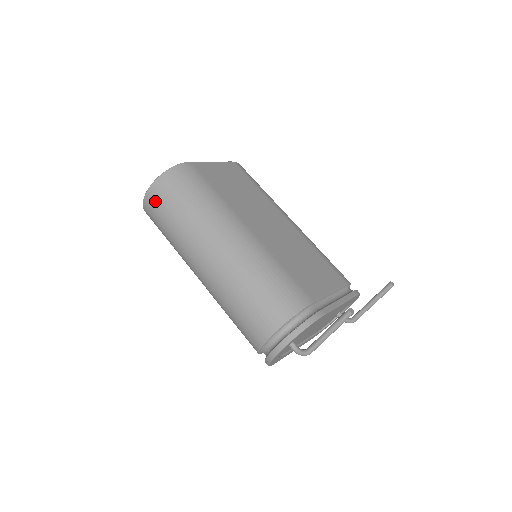
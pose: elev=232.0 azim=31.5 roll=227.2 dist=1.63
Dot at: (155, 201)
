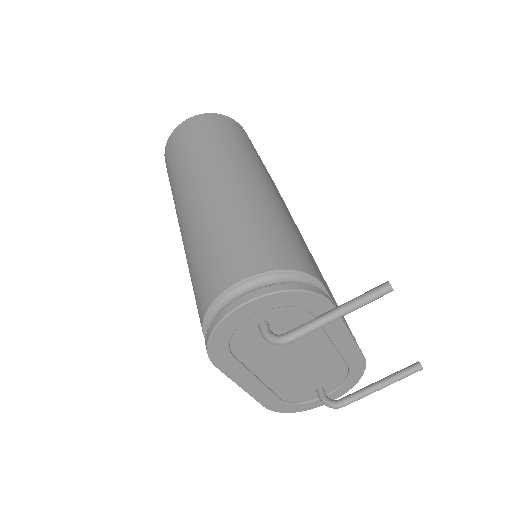
Dot at: (190, 127)
